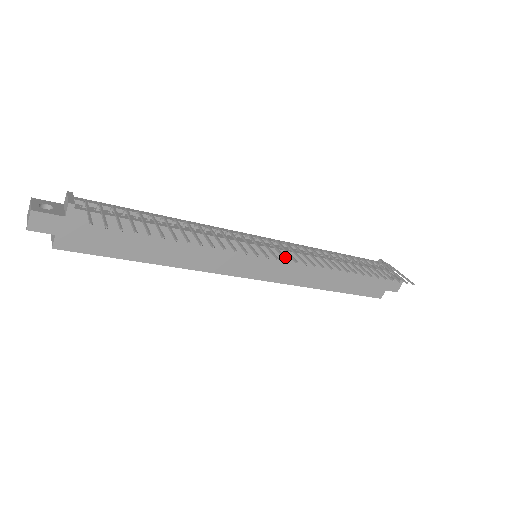
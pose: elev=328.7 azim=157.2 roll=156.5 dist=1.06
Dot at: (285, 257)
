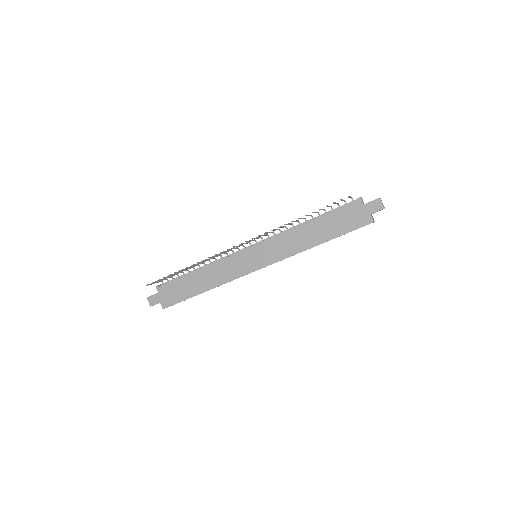
Dot at: (240, 244)
